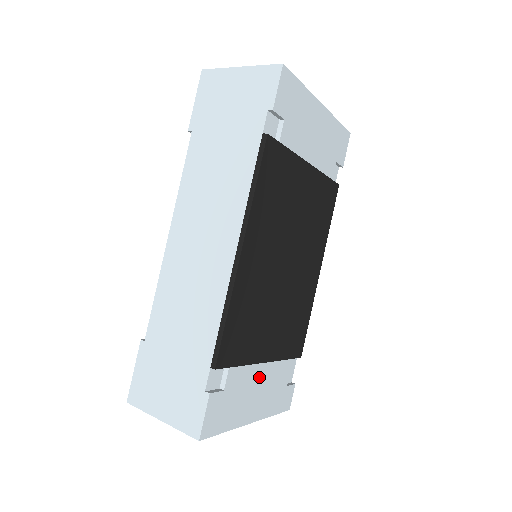
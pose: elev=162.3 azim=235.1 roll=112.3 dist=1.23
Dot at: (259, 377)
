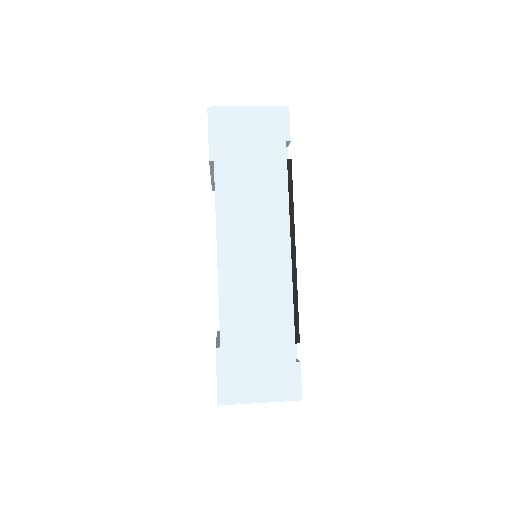
Dot at: occluded
